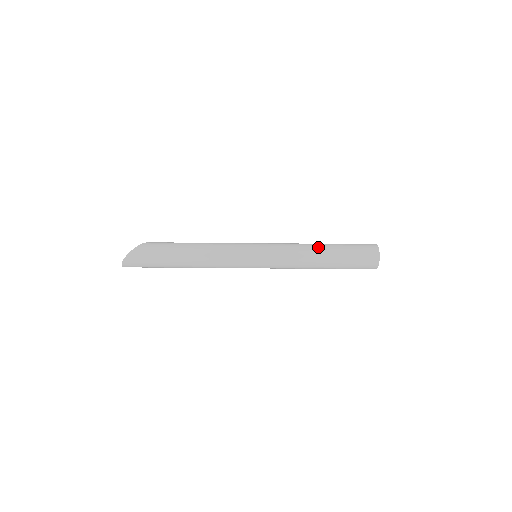
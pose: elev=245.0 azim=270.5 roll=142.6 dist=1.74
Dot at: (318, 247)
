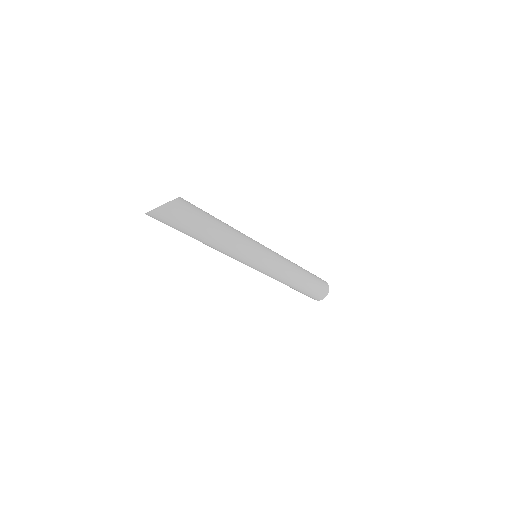
Dot at: (301, 269)
